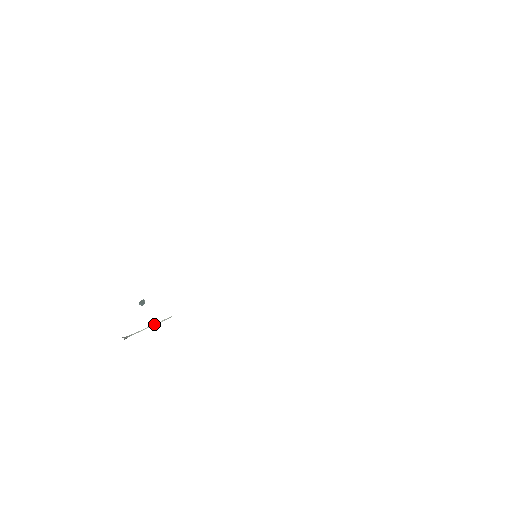
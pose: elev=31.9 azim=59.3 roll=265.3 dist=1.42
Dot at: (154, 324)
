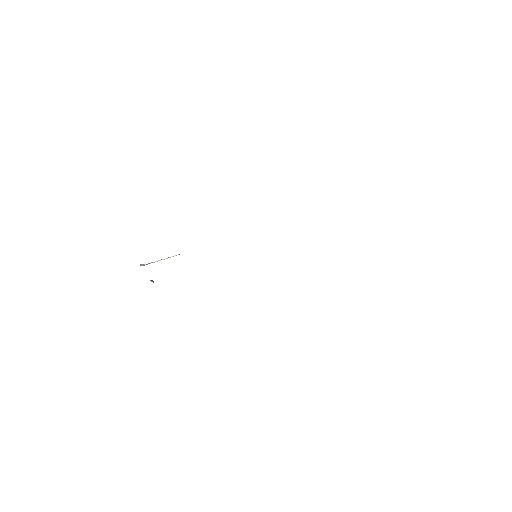
Dot at: (169, 257)
